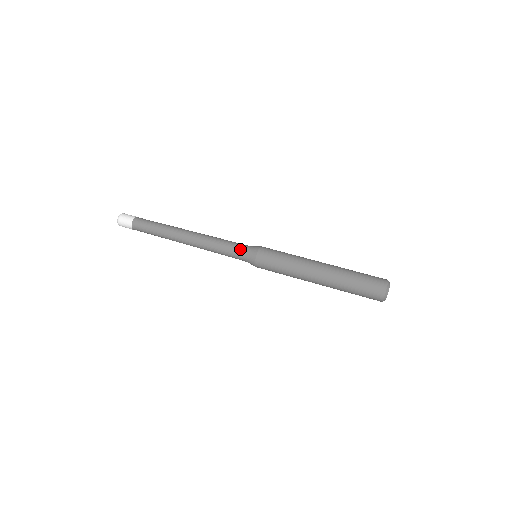
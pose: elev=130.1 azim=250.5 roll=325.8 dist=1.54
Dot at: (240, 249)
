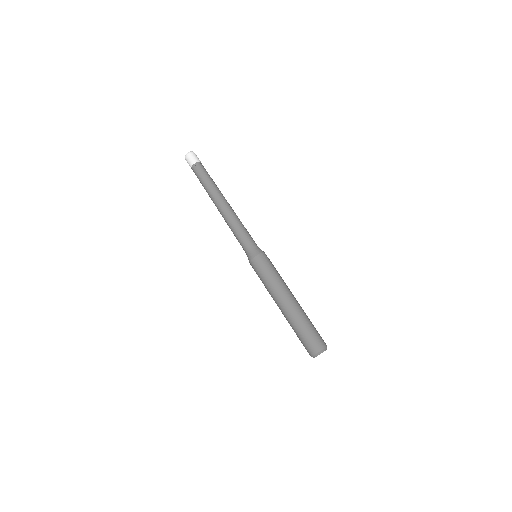
Dot at: (247, 244)
